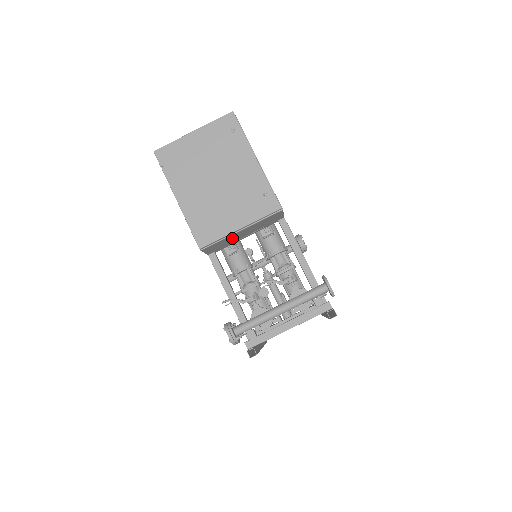
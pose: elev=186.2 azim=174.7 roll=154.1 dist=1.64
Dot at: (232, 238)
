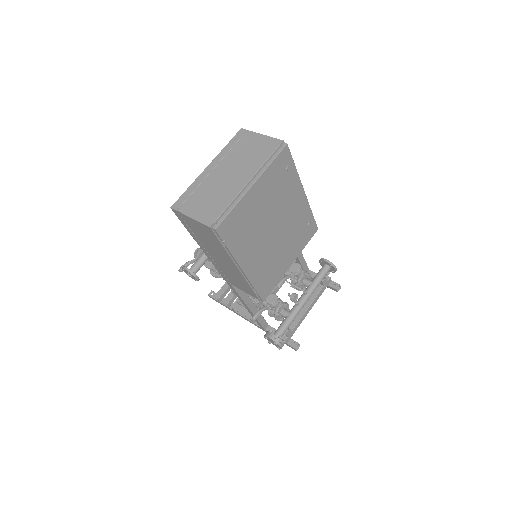
Dot at: occluded
